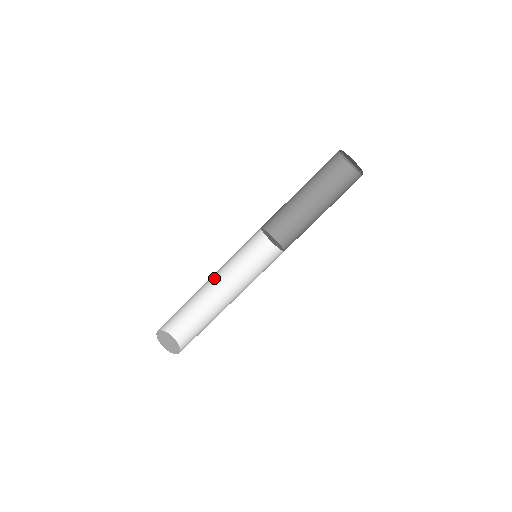
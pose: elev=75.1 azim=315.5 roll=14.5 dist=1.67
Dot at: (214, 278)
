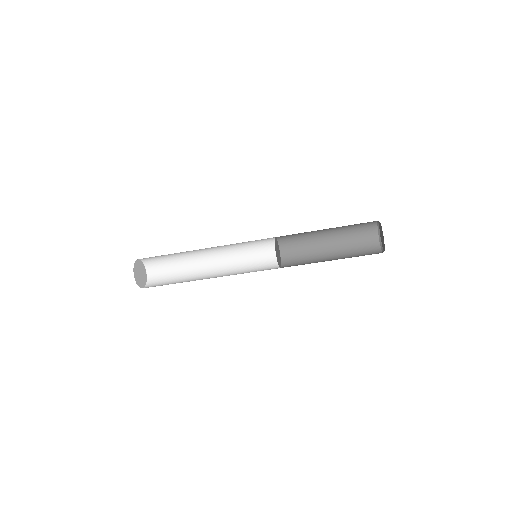
Dot at: occluded
